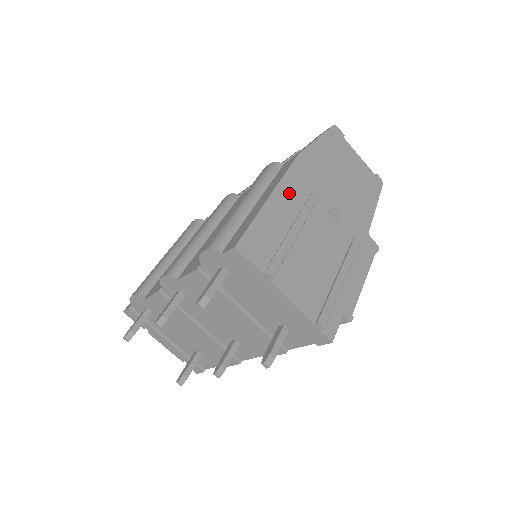
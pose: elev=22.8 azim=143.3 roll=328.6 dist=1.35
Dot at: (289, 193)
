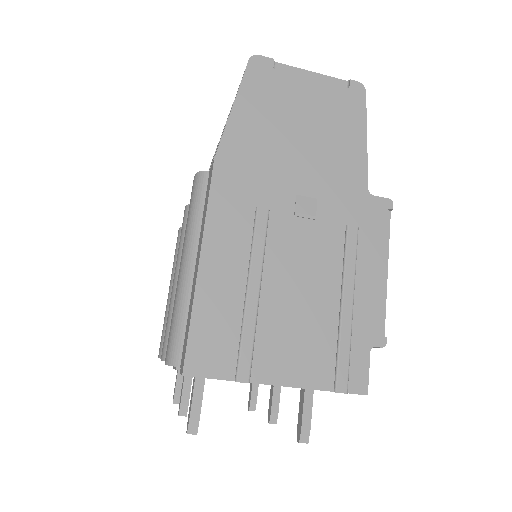
Dot at: (225, 233)
